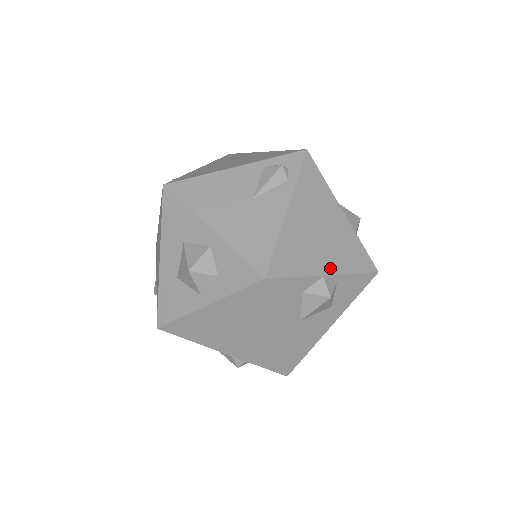
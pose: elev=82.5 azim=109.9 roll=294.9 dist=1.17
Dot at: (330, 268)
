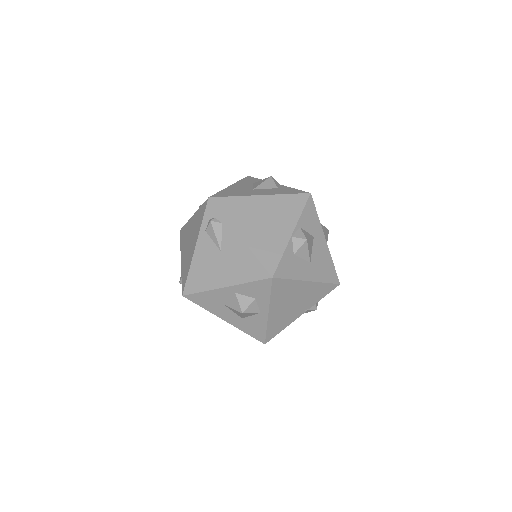
Dot at: (289, 228)
